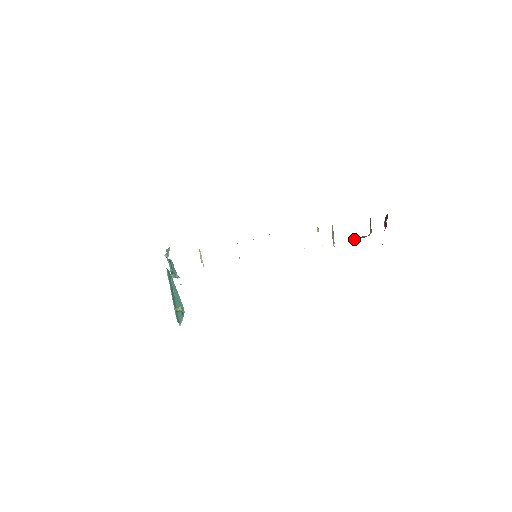
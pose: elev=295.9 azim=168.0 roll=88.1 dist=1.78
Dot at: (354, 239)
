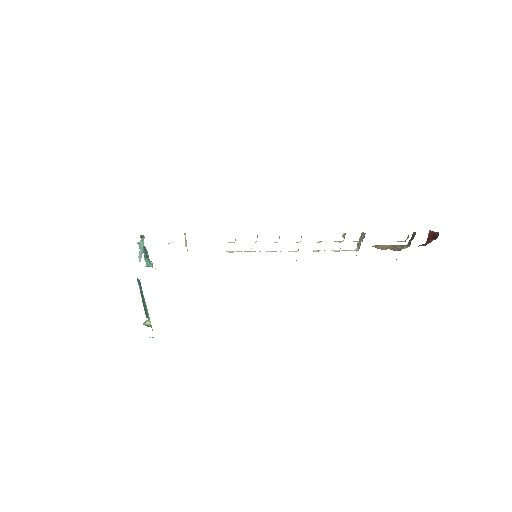
Dot at: (384, 248)
